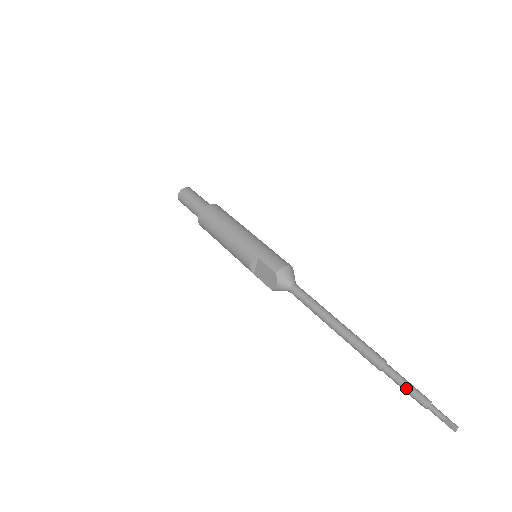
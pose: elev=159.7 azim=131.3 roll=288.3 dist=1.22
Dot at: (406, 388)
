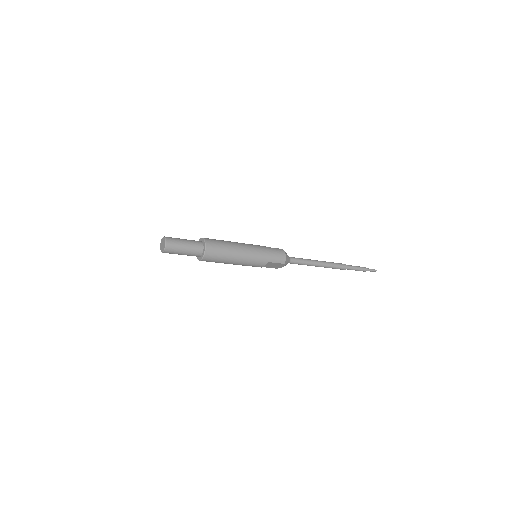
Dot at: (357, 270)
